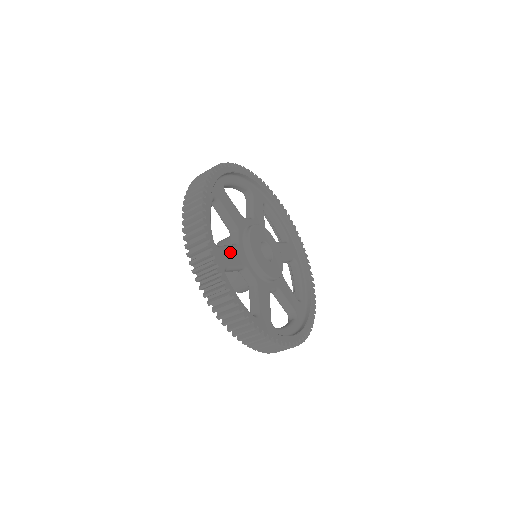
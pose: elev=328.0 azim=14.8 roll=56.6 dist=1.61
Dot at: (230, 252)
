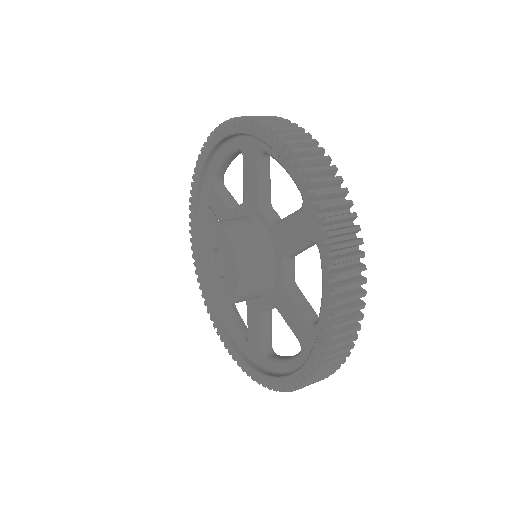
Dot at: occluded
